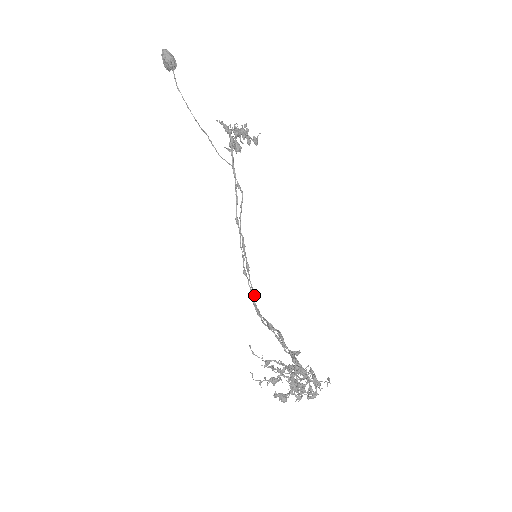
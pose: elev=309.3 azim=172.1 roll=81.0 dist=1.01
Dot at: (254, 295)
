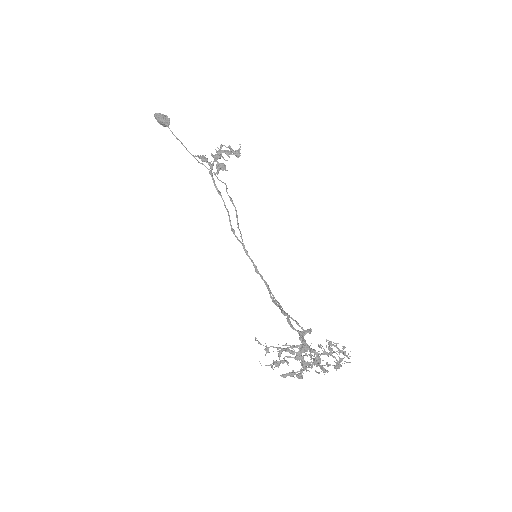
Dot at: (268, 289)
